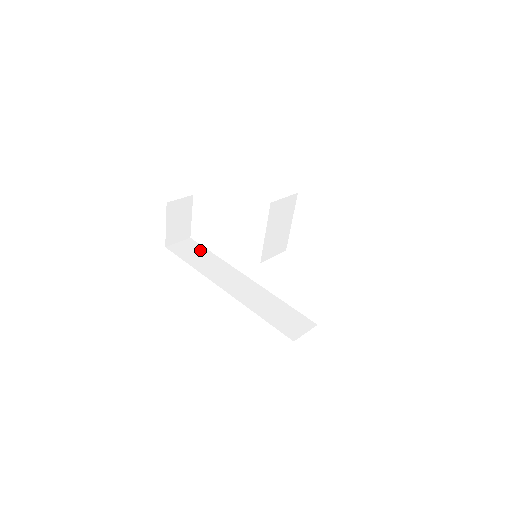
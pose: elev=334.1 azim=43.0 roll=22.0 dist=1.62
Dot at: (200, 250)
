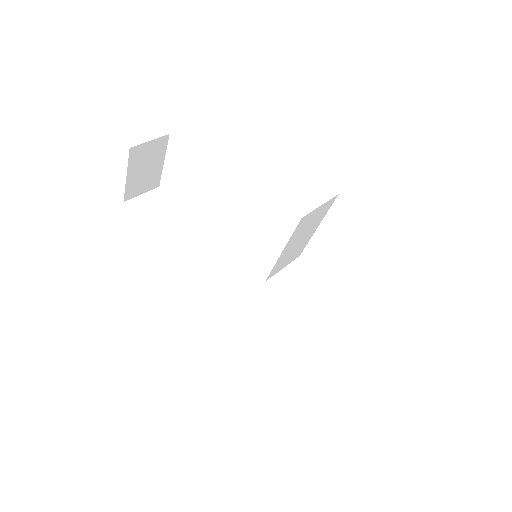
Dot at: (172, 211)
